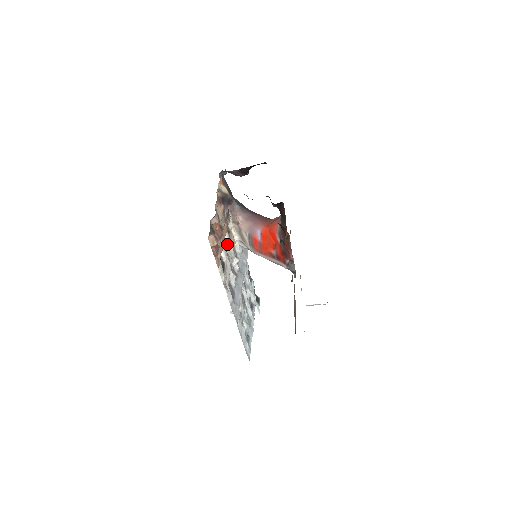
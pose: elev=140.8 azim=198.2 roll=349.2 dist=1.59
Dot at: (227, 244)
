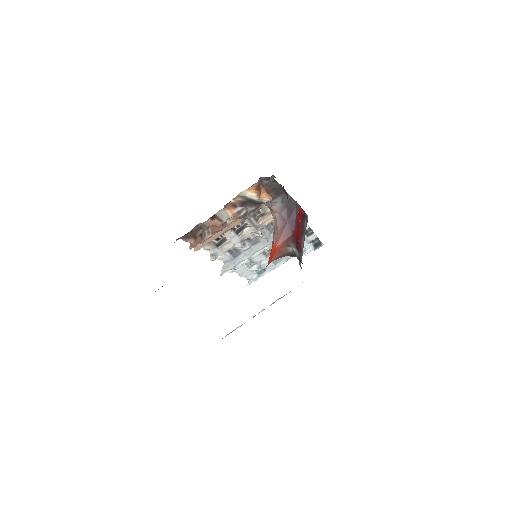
Dot at: (248, 225)
